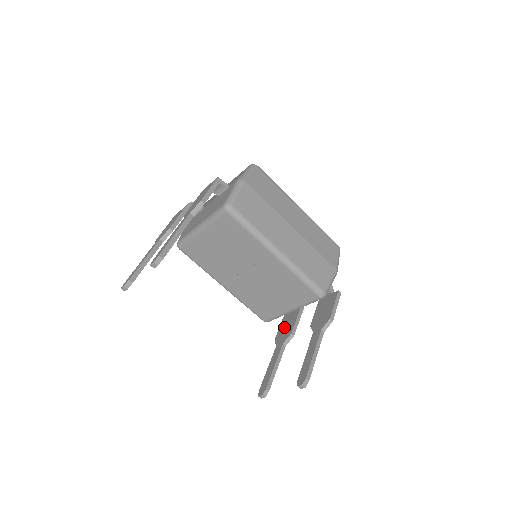
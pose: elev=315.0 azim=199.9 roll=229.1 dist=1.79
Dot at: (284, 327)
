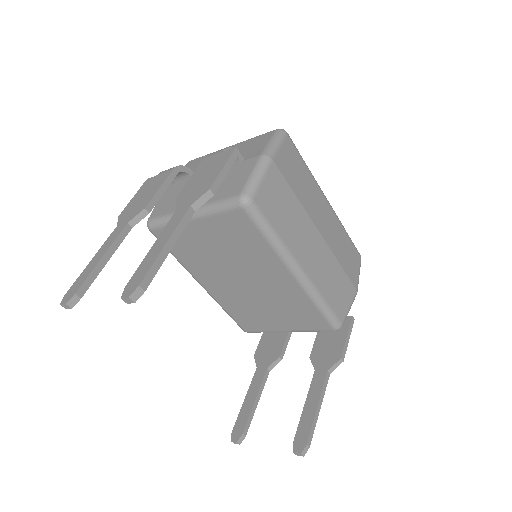
Dot at: (268, 341)
